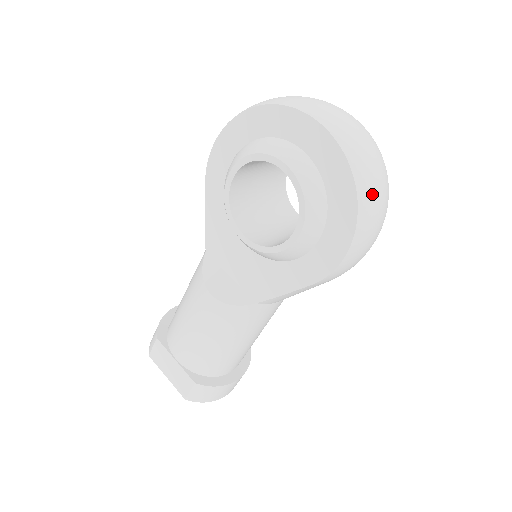
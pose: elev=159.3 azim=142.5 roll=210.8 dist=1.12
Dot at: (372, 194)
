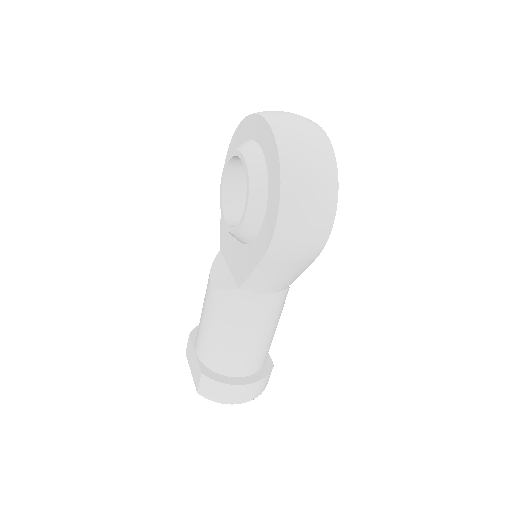
Dot at: (299, 170)
